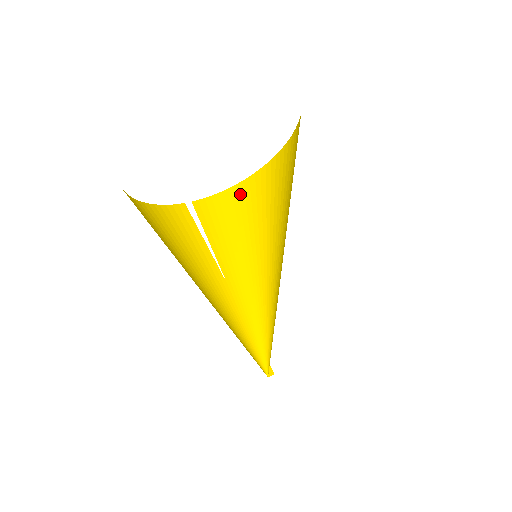
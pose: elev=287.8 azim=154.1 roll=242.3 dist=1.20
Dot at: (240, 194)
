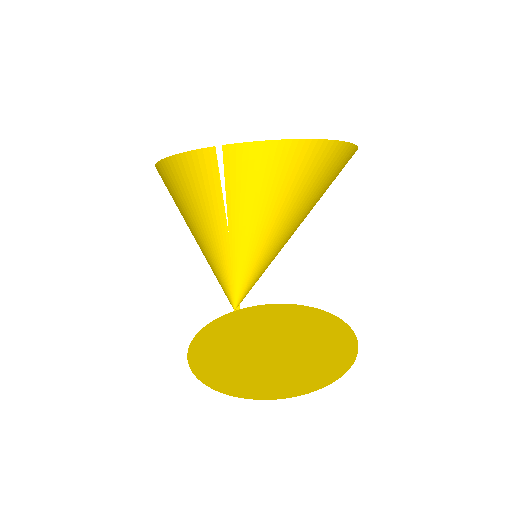
Dot at: (270, 153)
